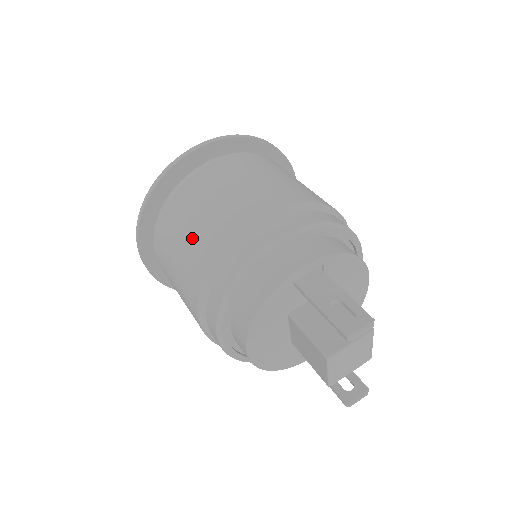
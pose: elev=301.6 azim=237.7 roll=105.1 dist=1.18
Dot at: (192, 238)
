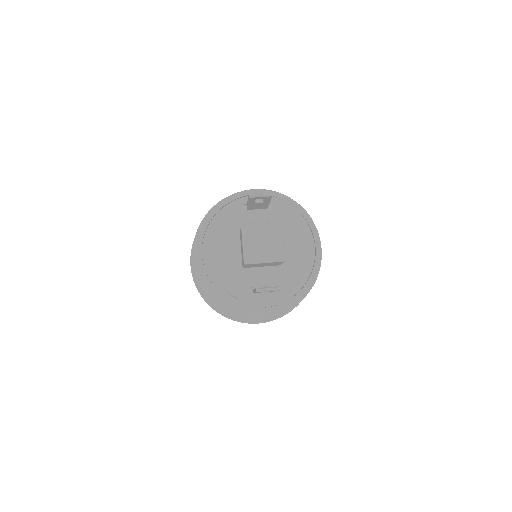
Dot at: occluded
